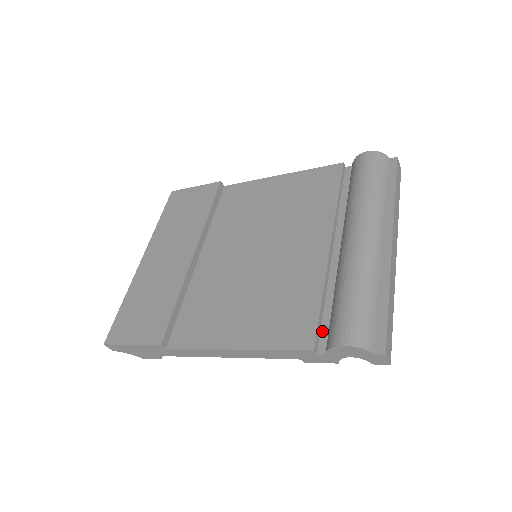
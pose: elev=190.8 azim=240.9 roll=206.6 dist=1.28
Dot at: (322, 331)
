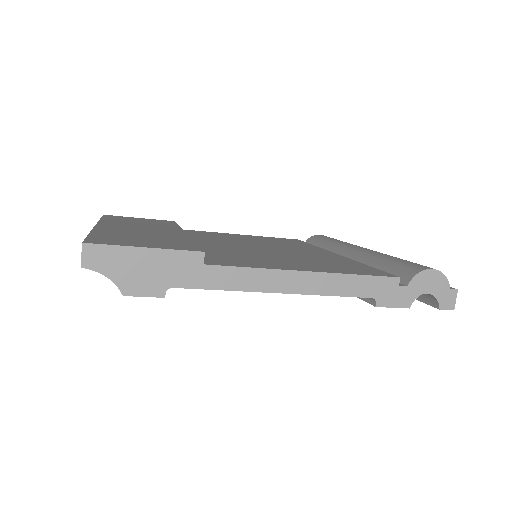
Dot at: occluded
